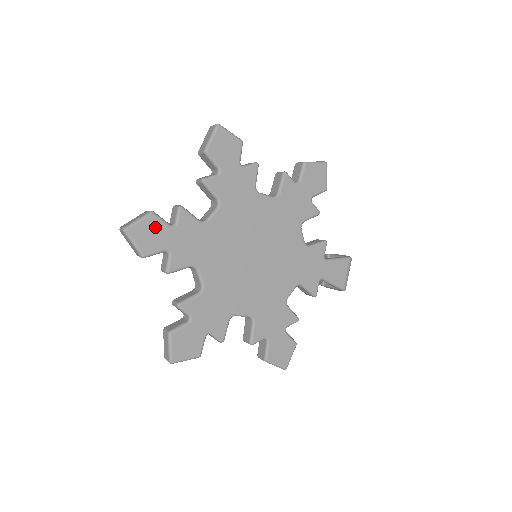
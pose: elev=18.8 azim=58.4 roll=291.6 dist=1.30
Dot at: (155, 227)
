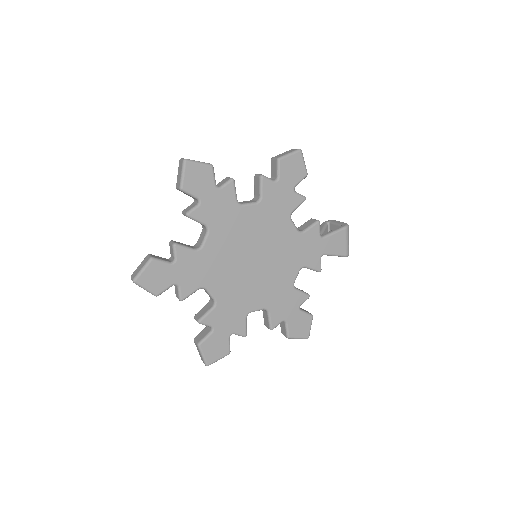
Dot at: (158, 270)
